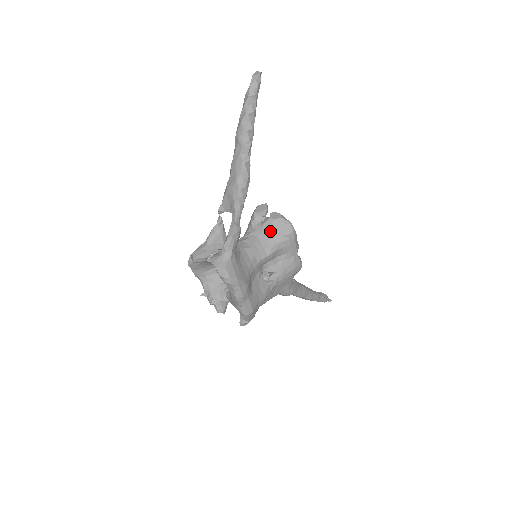
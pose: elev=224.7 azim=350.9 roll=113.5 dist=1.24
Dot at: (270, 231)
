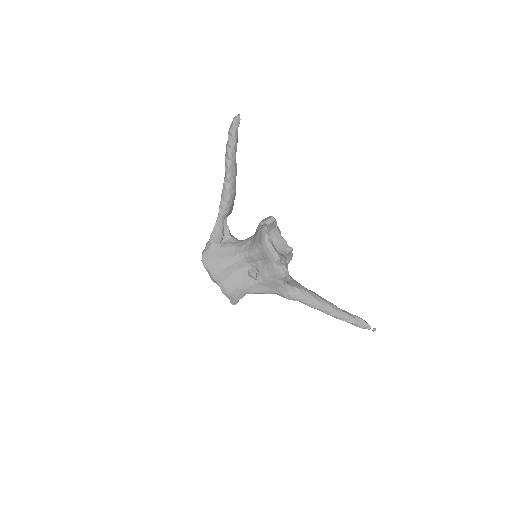
Dot at: (256, 237)
